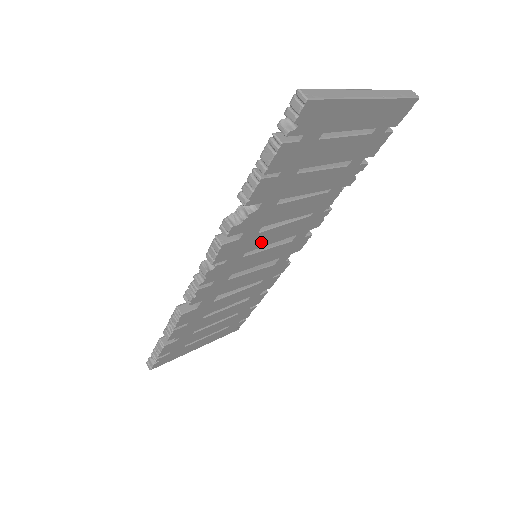
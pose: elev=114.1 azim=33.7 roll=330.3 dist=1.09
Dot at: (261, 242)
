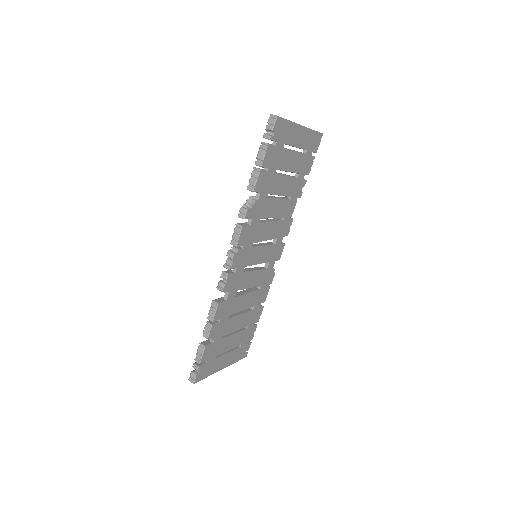
Dot at: (260, 236)
